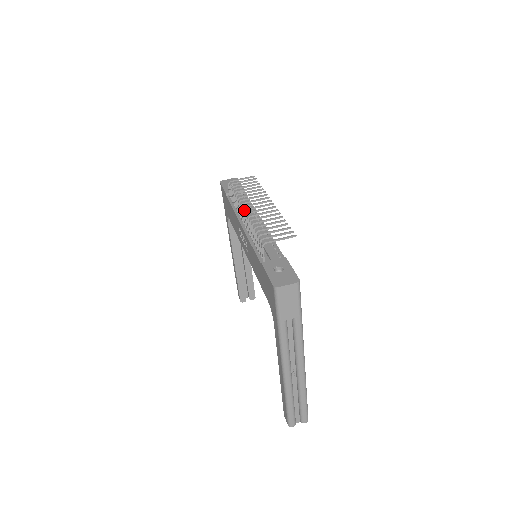
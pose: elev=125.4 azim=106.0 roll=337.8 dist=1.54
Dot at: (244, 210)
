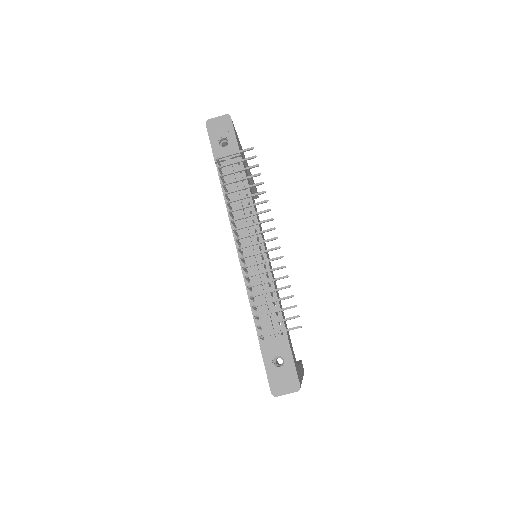
Dot at: (239, 248)
